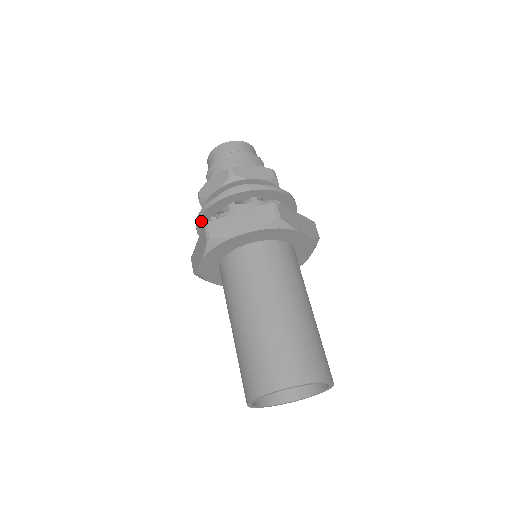
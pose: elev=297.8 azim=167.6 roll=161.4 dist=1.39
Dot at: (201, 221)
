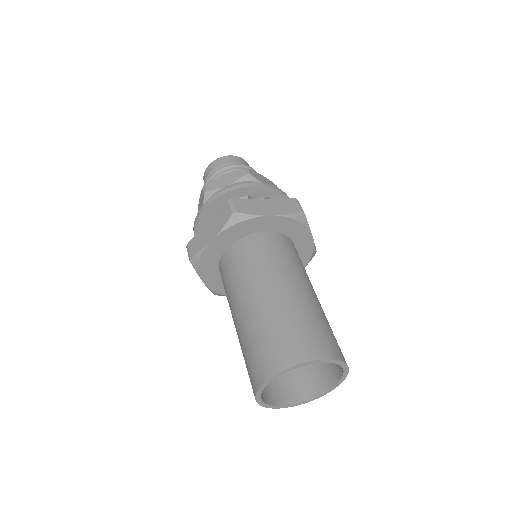
Dot at: (209, 208)
